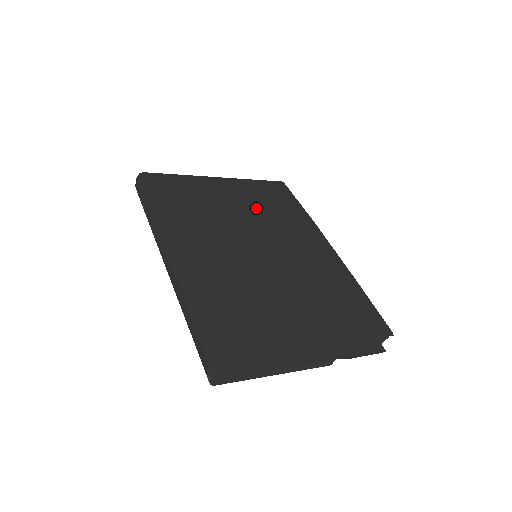
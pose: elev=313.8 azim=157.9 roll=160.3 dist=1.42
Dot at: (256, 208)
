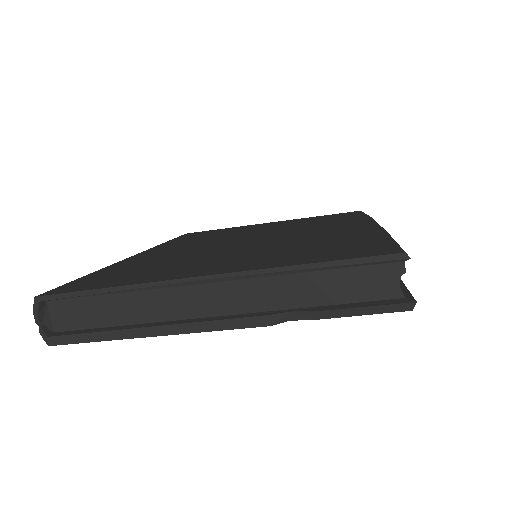
Dot at: (290, 225)
